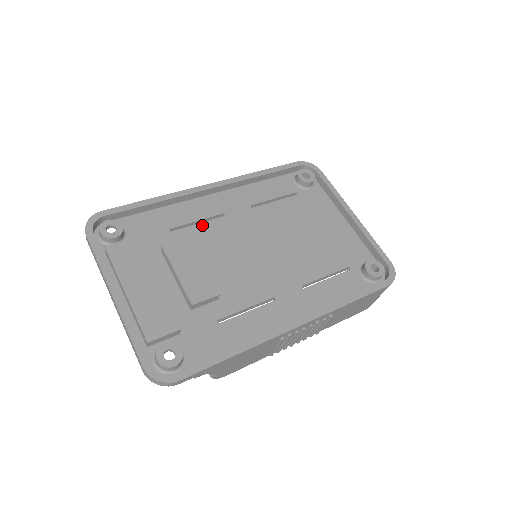
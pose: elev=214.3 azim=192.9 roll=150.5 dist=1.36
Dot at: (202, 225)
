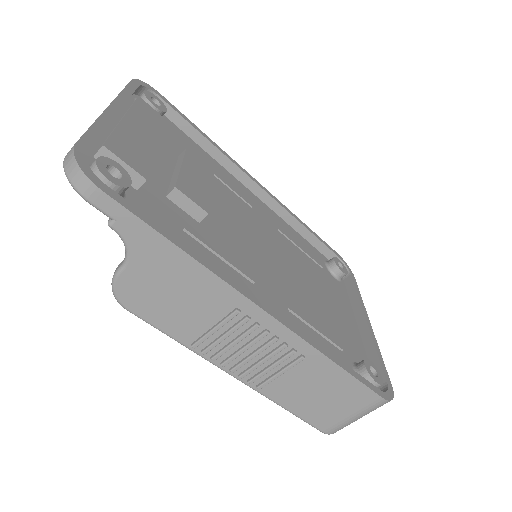
Dot at: (229, 189)
